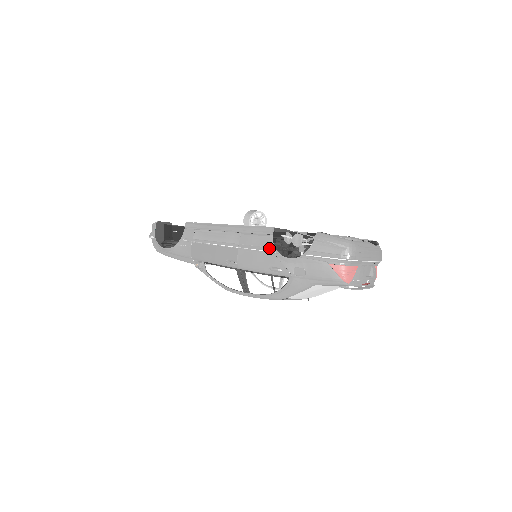
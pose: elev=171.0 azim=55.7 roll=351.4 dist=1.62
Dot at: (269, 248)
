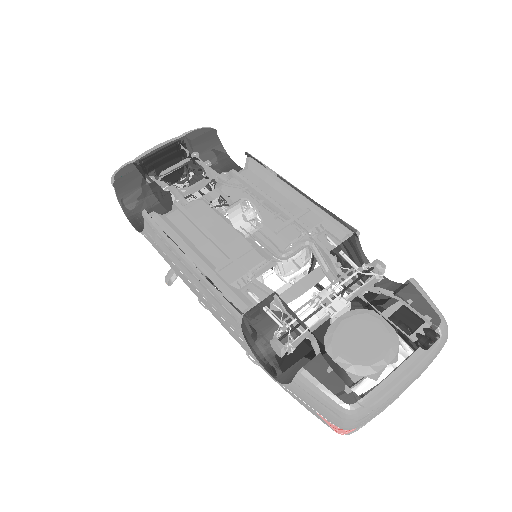
Dot at: (239, 335)
